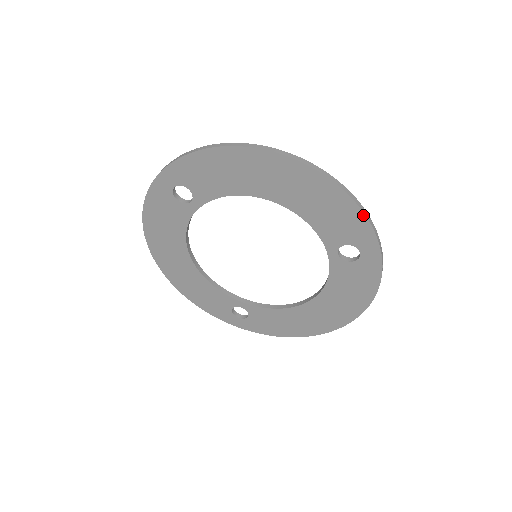
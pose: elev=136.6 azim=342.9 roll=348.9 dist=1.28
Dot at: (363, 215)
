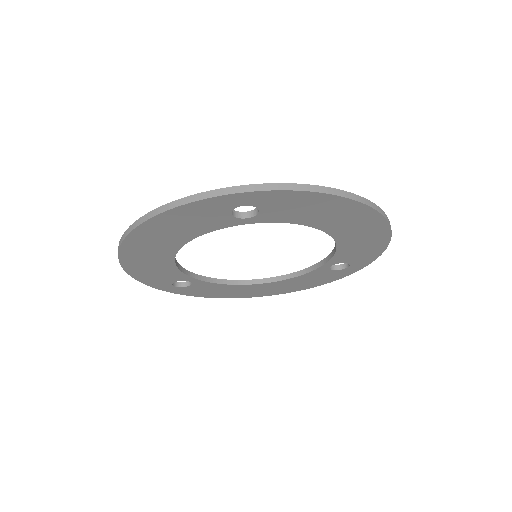
Dot at: (381, 253)
